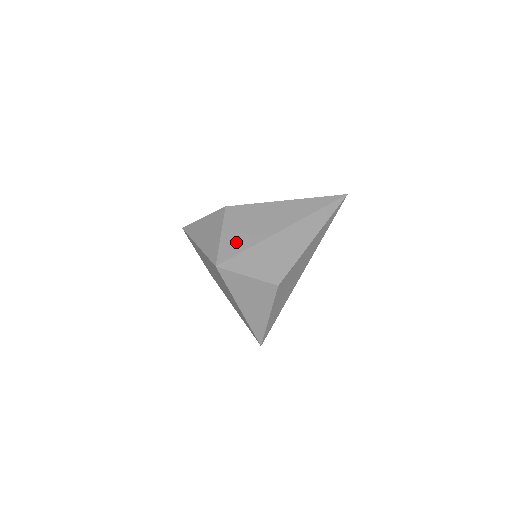
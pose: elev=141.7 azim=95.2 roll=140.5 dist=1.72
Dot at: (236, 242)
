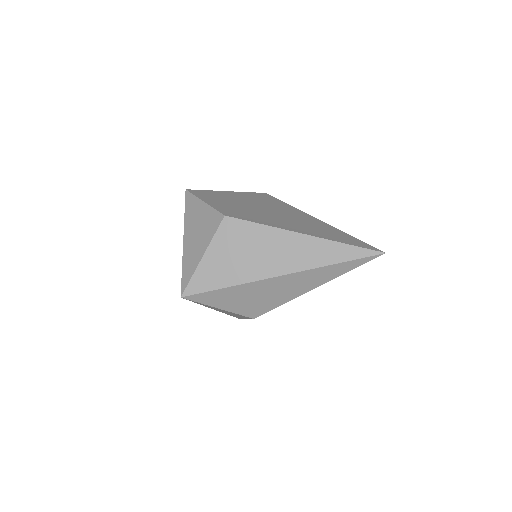
Dot at: (215, 274)
